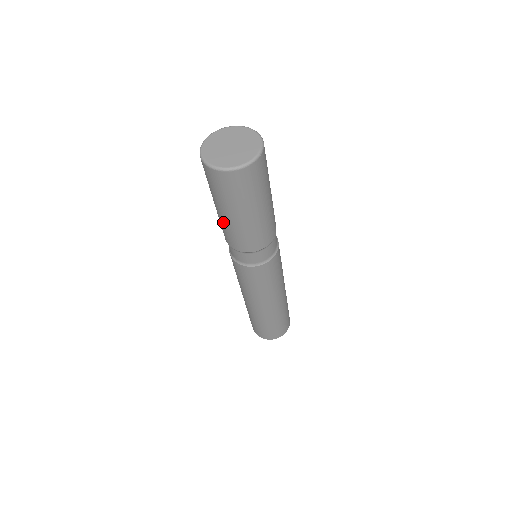
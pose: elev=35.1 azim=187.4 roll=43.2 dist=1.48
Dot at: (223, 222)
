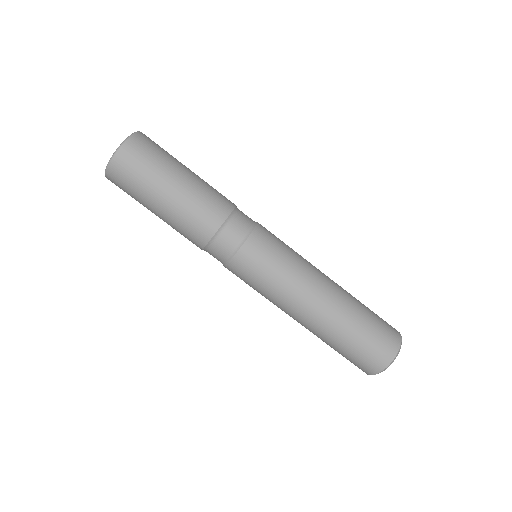
Dot at: occluded
